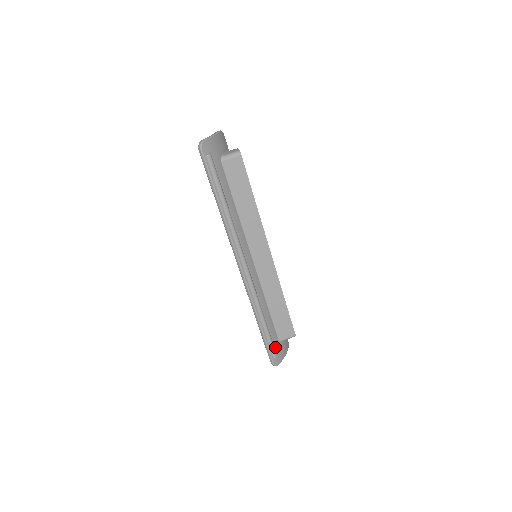
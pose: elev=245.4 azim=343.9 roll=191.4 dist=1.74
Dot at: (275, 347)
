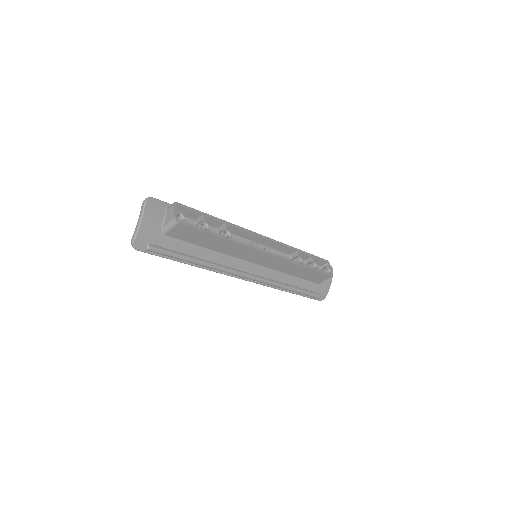
Dot at: (315, 291)
